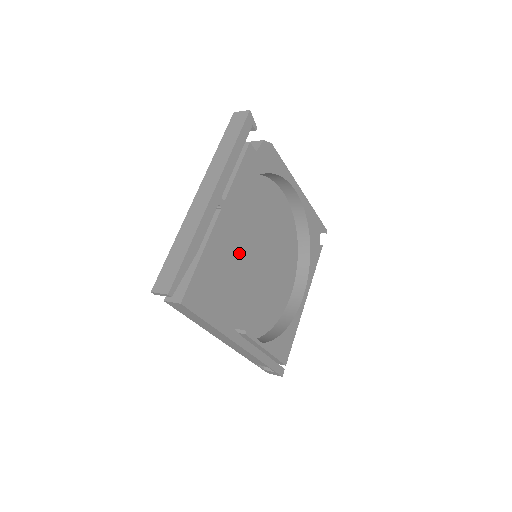
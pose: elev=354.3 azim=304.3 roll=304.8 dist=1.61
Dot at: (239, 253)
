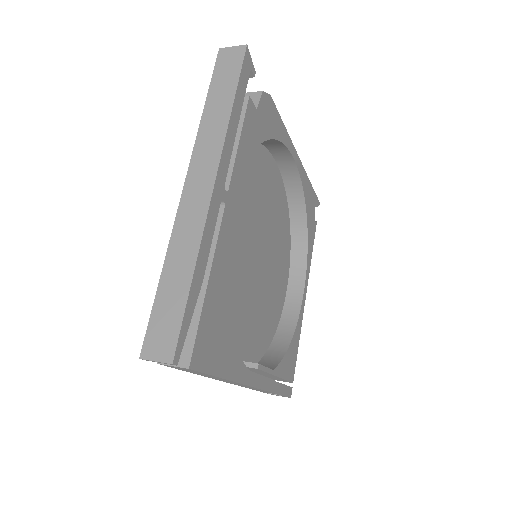
Dot at: (237, 257)
